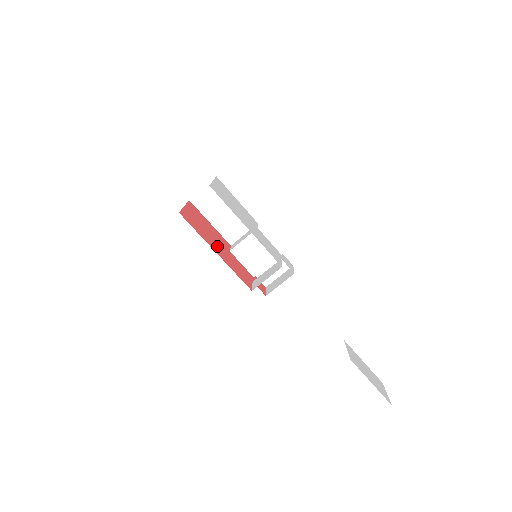
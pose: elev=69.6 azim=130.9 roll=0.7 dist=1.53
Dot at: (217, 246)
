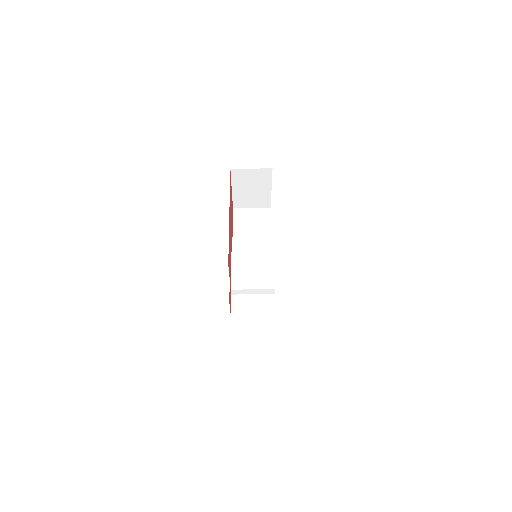
Dot at: (230, 224)
